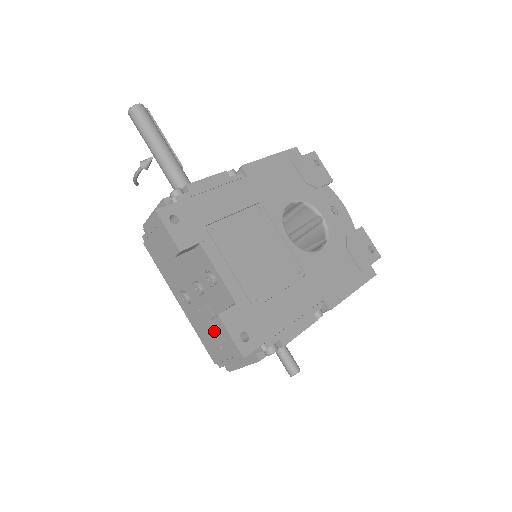
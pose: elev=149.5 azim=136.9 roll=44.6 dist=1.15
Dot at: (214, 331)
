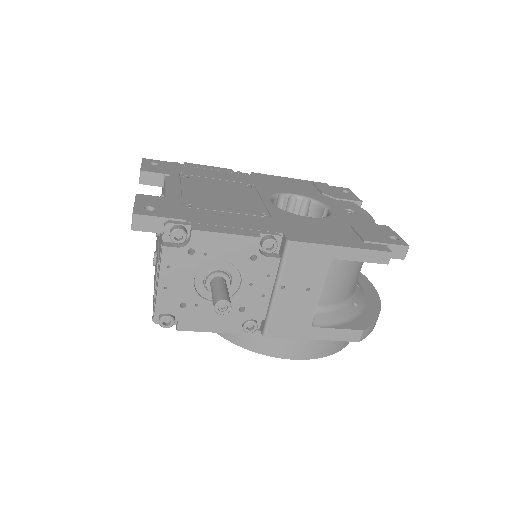
Dot at: (156, 266)
